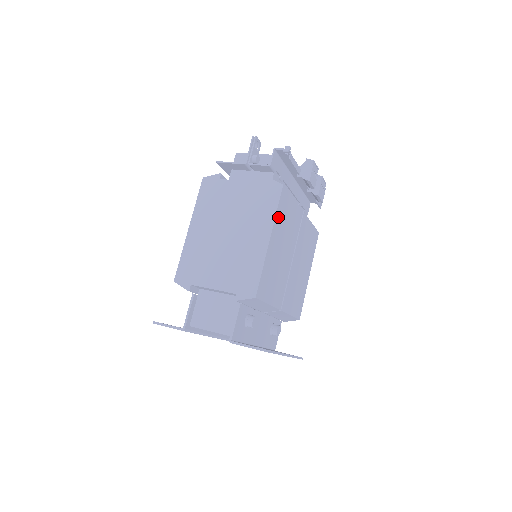
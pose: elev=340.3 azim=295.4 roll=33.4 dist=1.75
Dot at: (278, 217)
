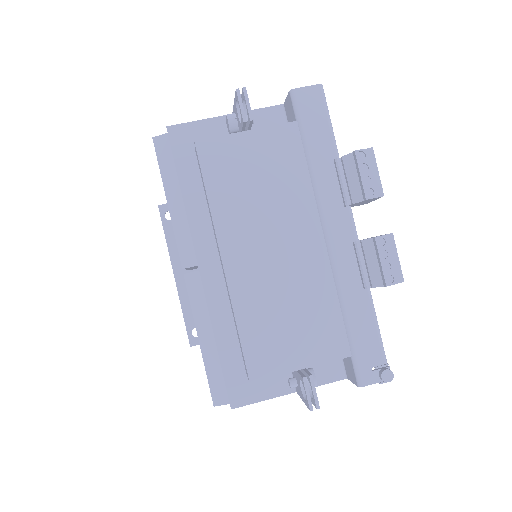
Dot at: occluded
